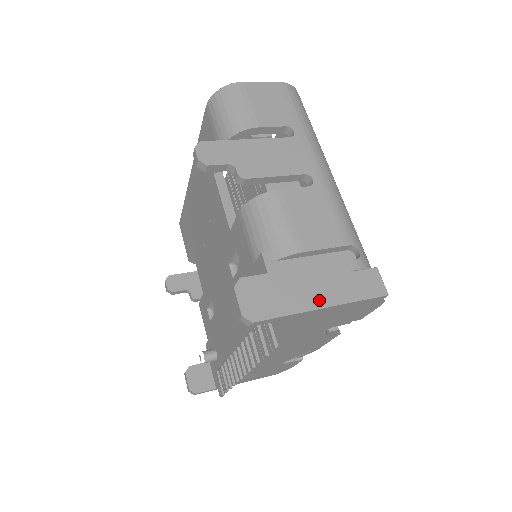
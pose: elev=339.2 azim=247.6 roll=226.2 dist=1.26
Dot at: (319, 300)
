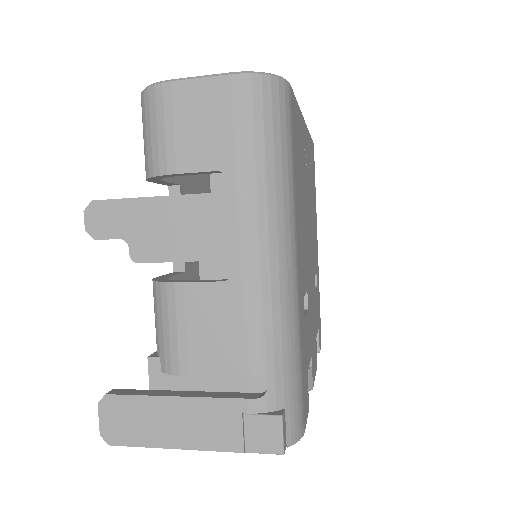
Dot at: (188, 439)
